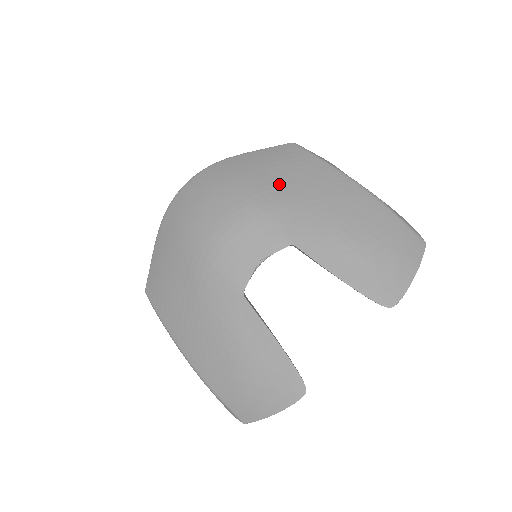
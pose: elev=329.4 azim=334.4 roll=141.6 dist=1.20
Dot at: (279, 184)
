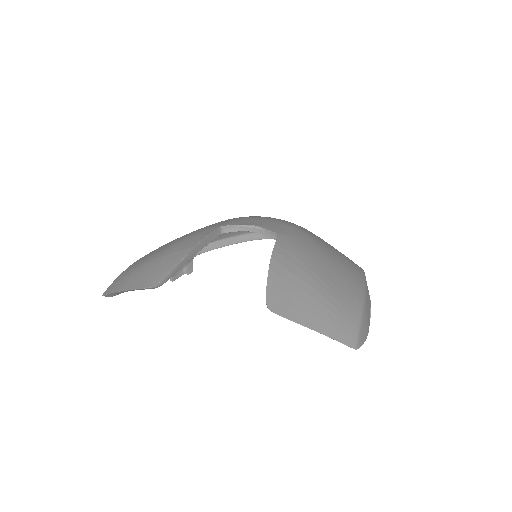
Dot at: (320, 240)
